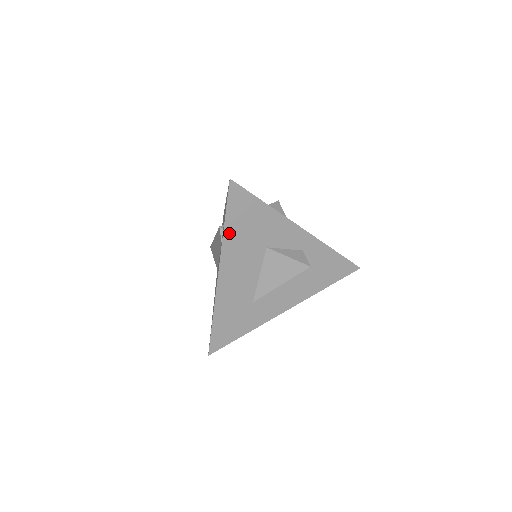
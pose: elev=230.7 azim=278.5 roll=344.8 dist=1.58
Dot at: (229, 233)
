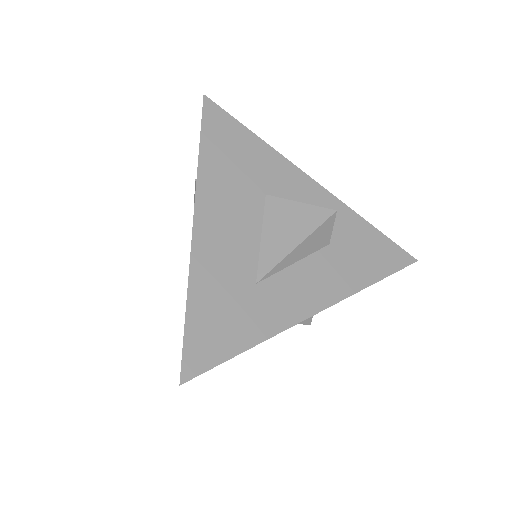
Dot at: (207, 161)
